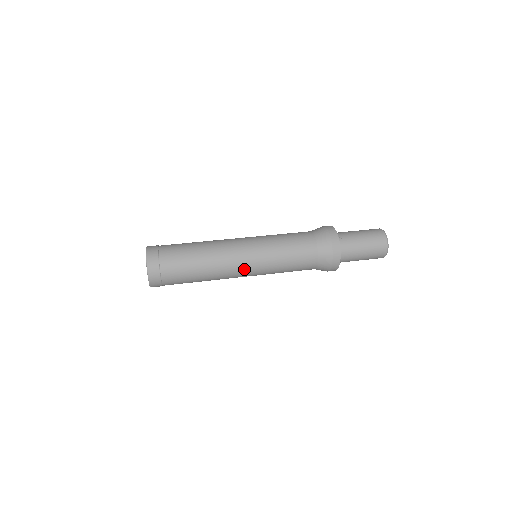
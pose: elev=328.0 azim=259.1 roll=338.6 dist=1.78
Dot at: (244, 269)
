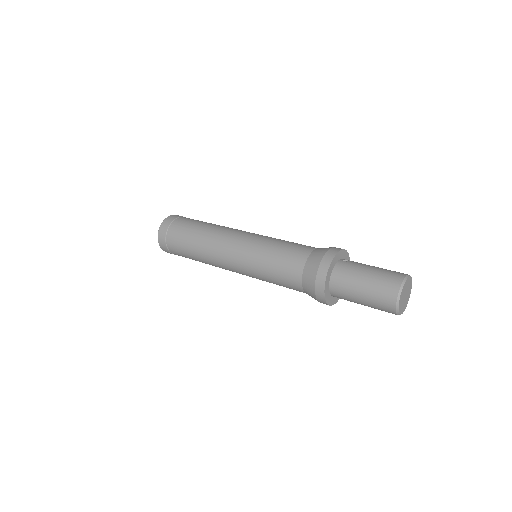
Dot at: (230, 251)
